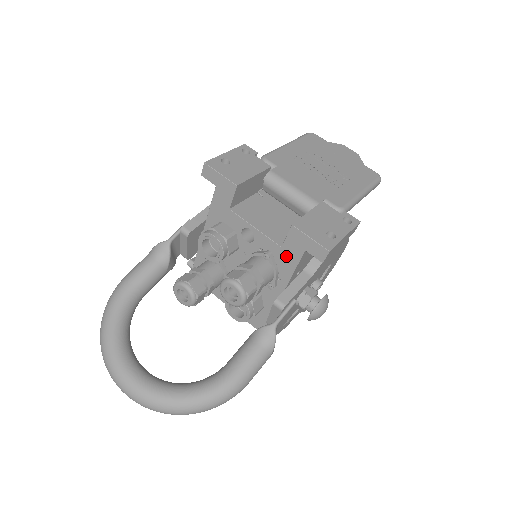
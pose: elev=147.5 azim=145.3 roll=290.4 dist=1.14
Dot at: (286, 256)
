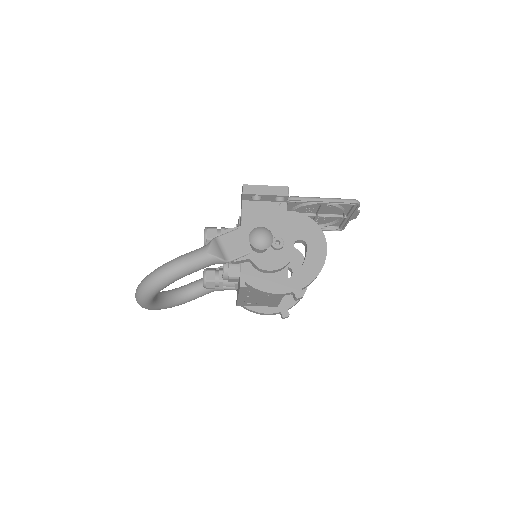
Dot at: occluded
